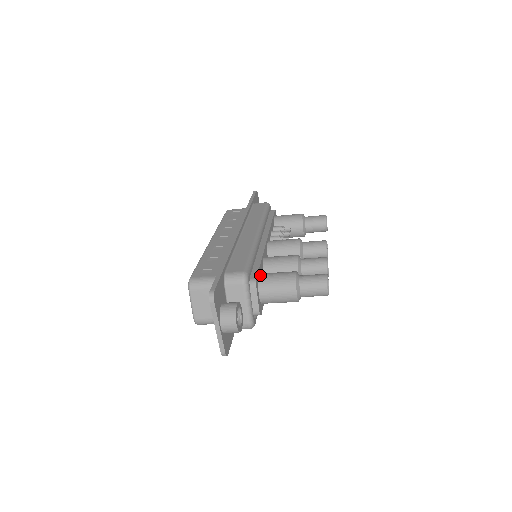
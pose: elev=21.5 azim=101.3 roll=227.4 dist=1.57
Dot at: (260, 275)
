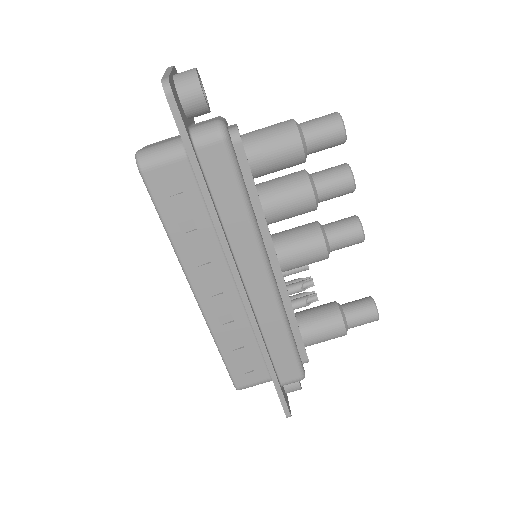
Dot at: occluded
